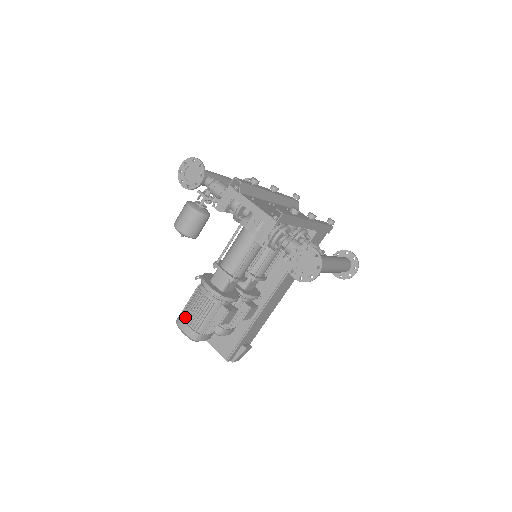
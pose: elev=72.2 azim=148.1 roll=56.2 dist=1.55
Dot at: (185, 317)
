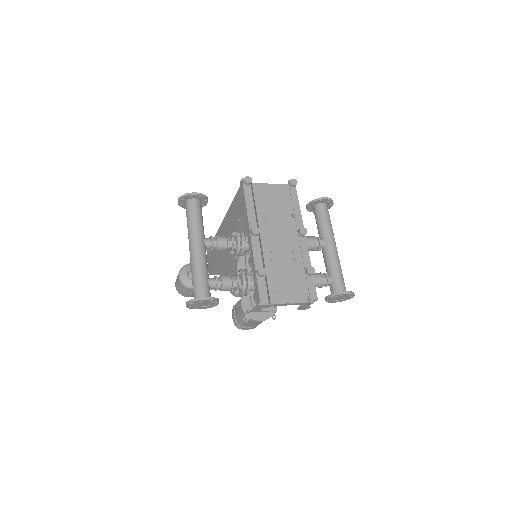
Dot at: (246, 327)
